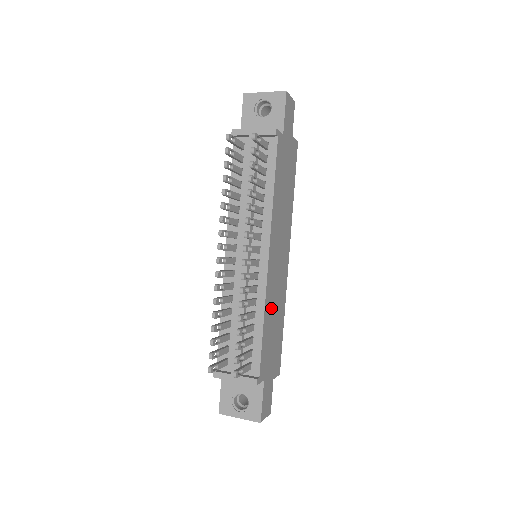
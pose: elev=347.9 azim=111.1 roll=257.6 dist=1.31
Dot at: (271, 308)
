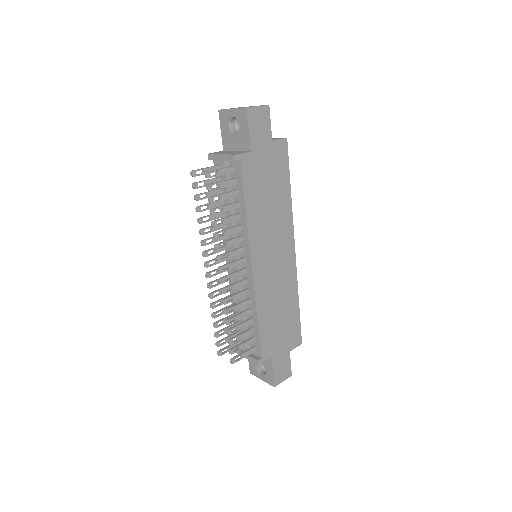
Dot at: (269, 302)
